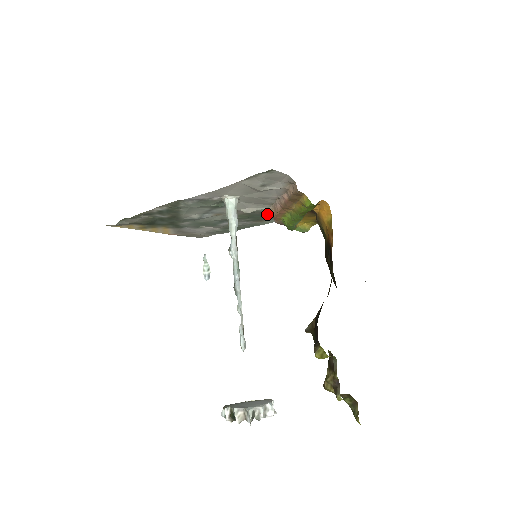
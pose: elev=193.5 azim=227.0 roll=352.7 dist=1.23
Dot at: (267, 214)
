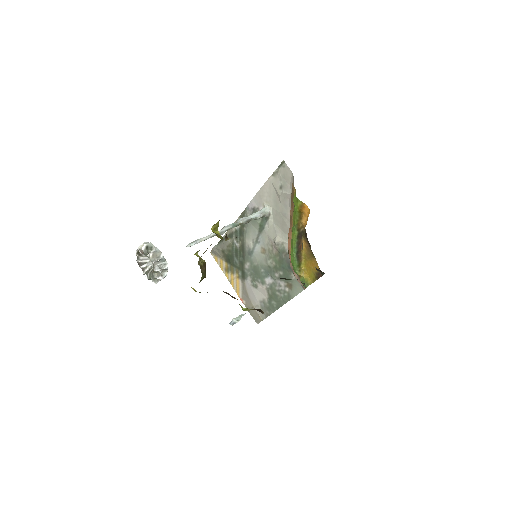
Dot at: occluded
